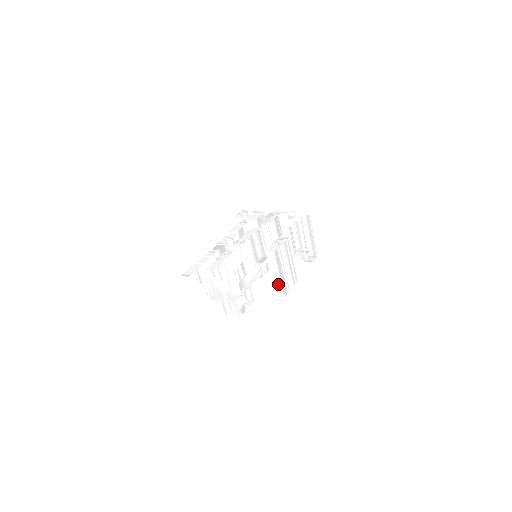
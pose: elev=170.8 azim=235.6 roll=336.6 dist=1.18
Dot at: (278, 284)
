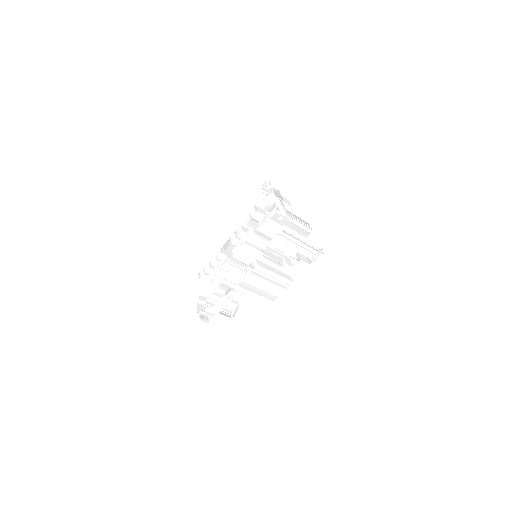
Dot at: (263, 294)
